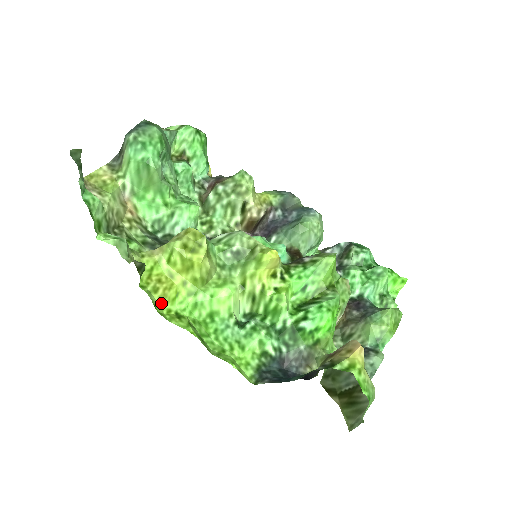
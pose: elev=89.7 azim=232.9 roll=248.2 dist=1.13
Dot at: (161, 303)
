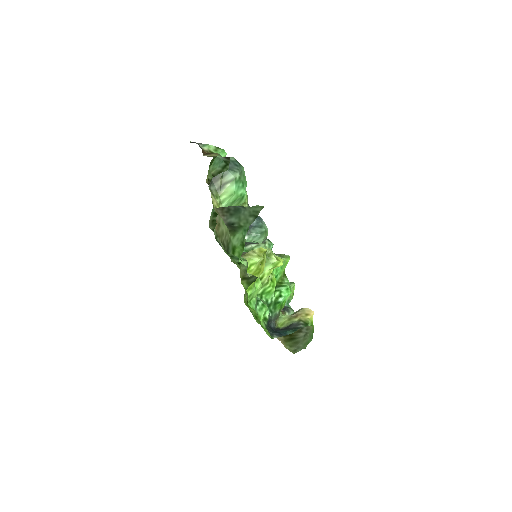
Dot at: (245, 298)
